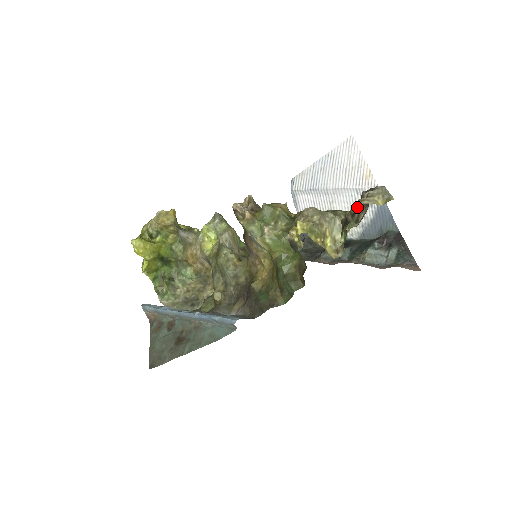
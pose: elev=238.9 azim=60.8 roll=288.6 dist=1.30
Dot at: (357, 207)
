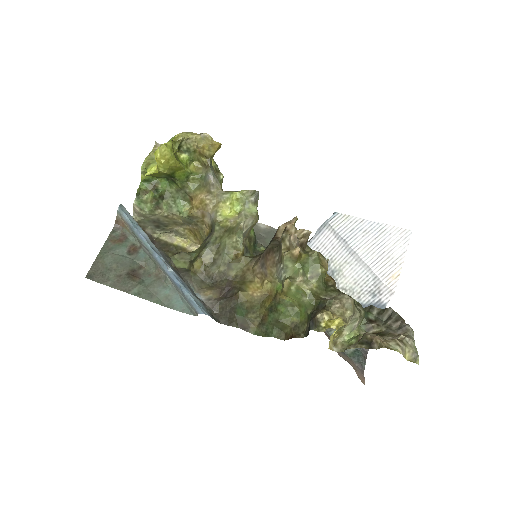
Dot at: (390, 346)
